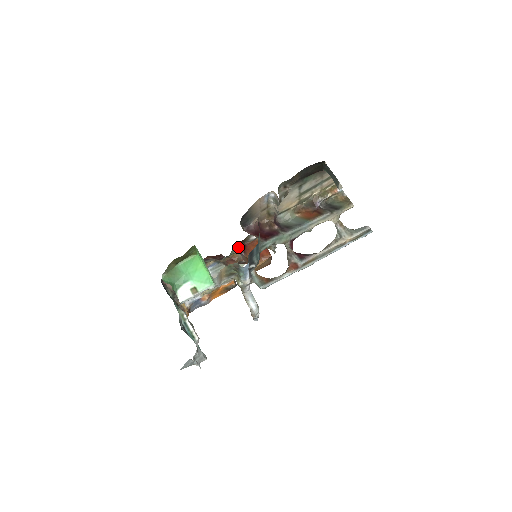
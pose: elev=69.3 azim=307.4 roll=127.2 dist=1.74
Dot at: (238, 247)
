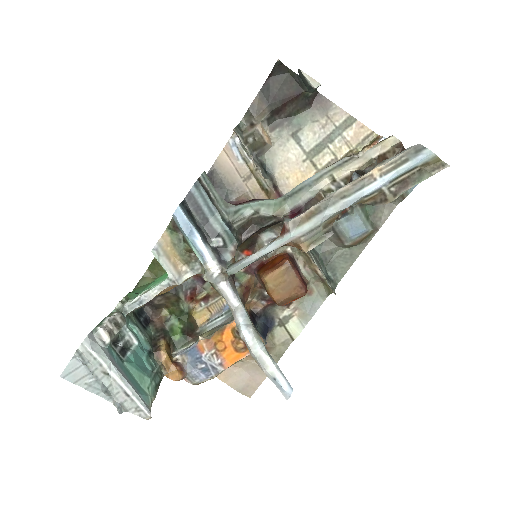
Dot at: occluded
